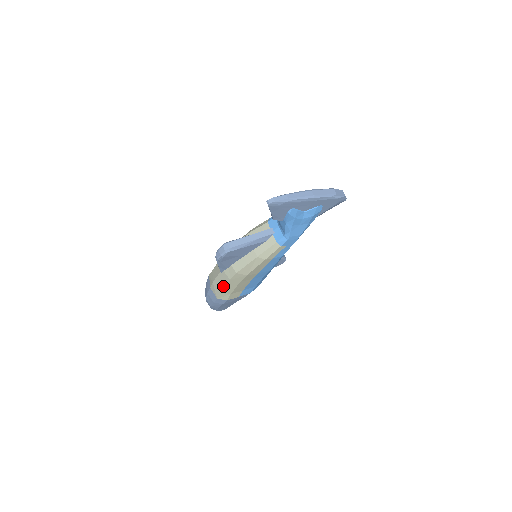
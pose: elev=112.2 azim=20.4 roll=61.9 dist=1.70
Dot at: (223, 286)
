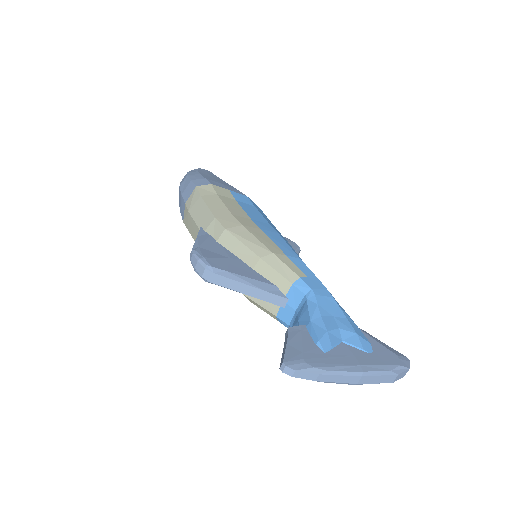
Dot at: (193, 237)
